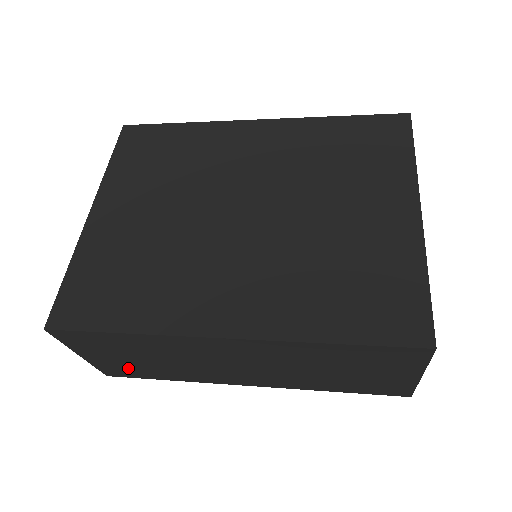
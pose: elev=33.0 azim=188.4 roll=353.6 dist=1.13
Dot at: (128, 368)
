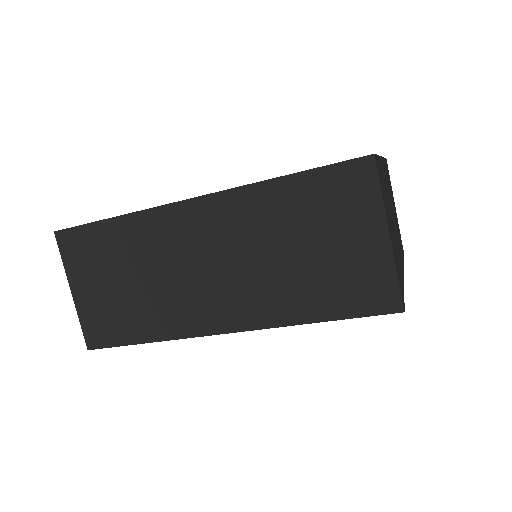
Dot at: (110, 316)
